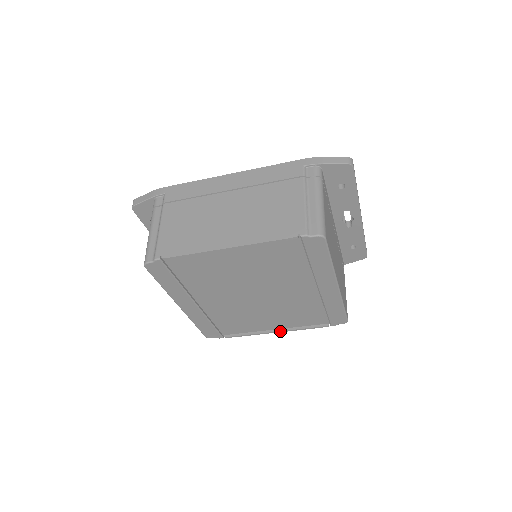
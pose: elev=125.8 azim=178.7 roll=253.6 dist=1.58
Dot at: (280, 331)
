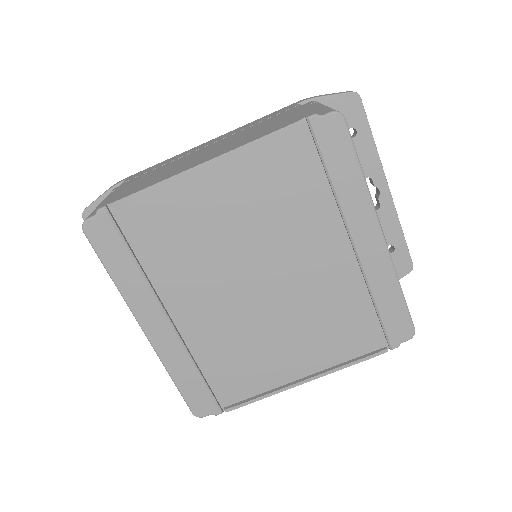
Dot at: (312, 377)
